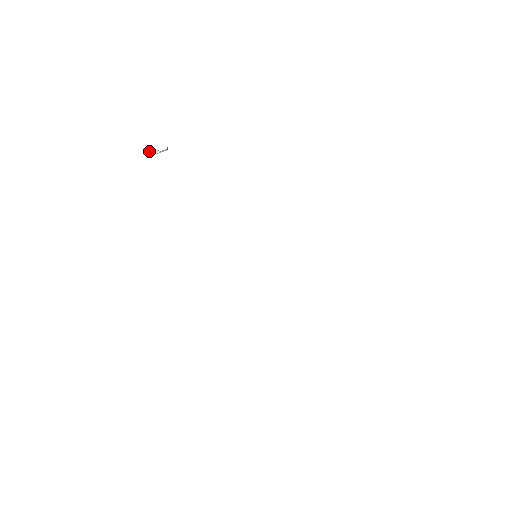
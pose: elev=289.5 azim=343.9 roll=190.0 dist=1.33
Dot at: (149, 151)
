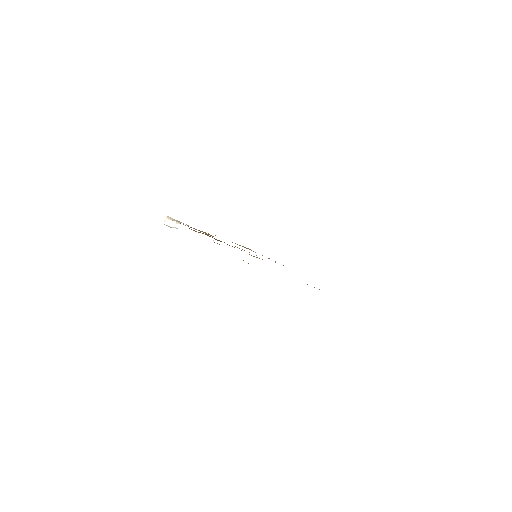
Dot at: (167, 220)
